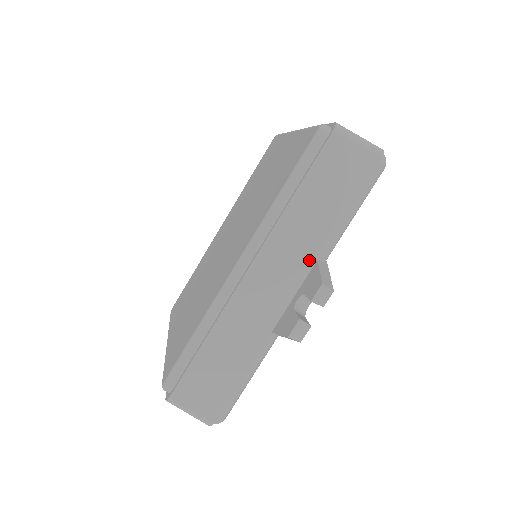
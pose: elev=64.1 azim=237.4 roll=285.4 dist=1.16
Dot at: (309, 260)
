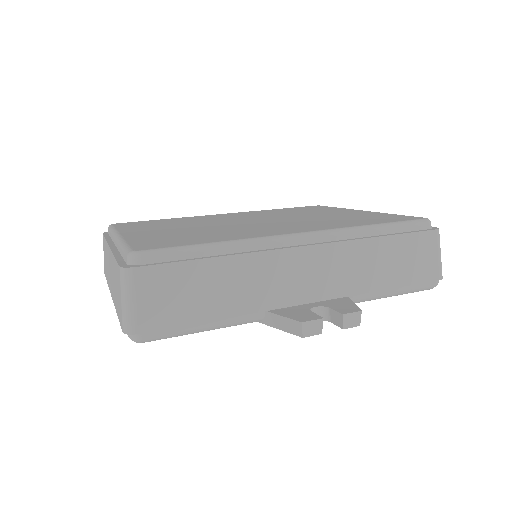
Dot at: (344, 290)
